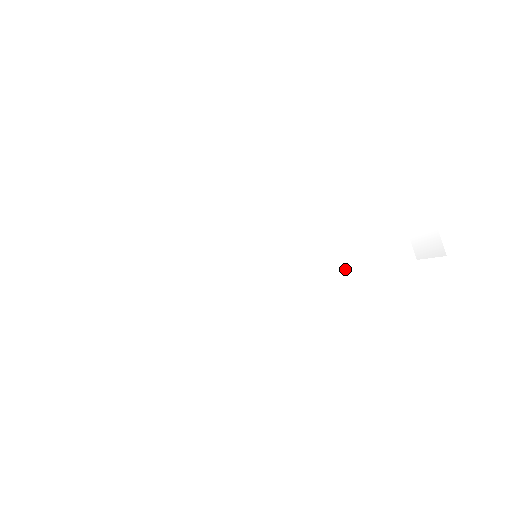
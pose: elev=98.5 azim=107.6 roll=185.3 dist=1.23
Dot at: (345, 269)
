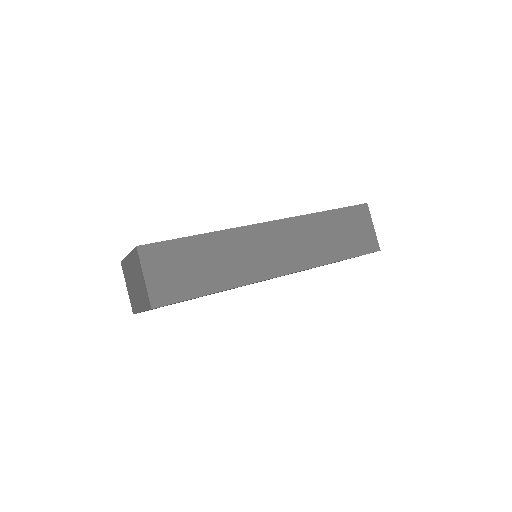
Dot at: occluded
